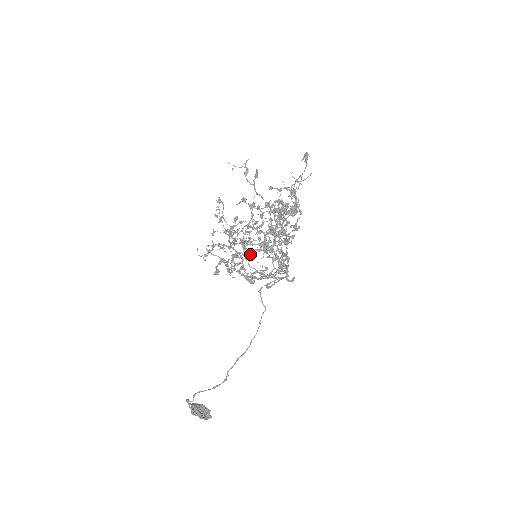
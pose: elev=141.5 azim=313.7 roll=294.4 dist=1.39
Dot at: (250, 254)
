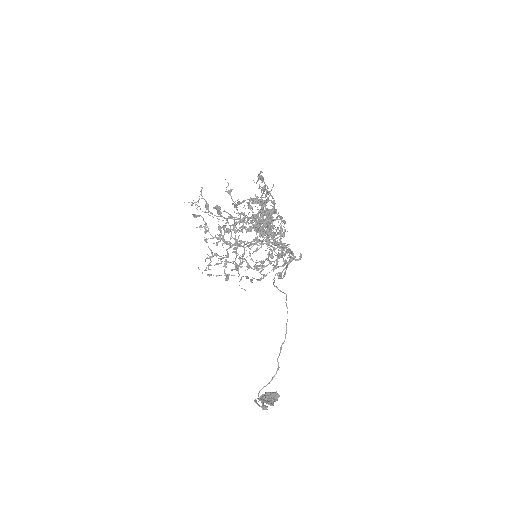
Dot at: (249, 252)
